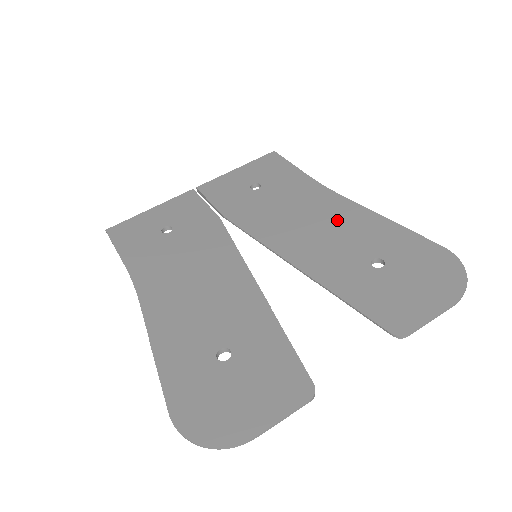
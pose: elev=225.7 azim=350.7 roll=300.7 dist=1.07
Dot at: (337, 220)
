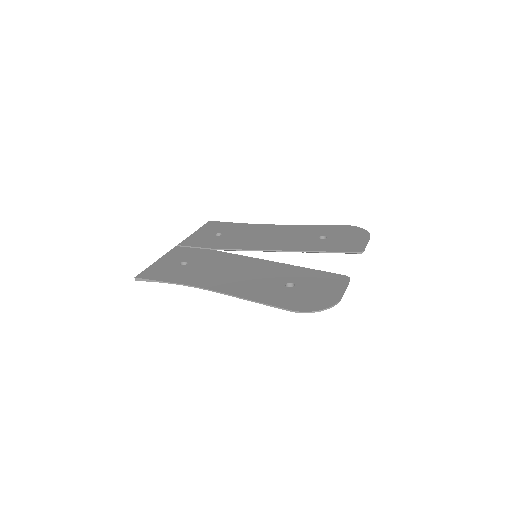
Dot at: (284, 232)
